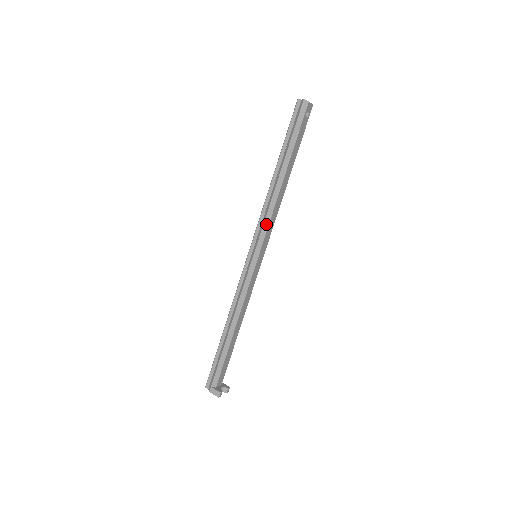
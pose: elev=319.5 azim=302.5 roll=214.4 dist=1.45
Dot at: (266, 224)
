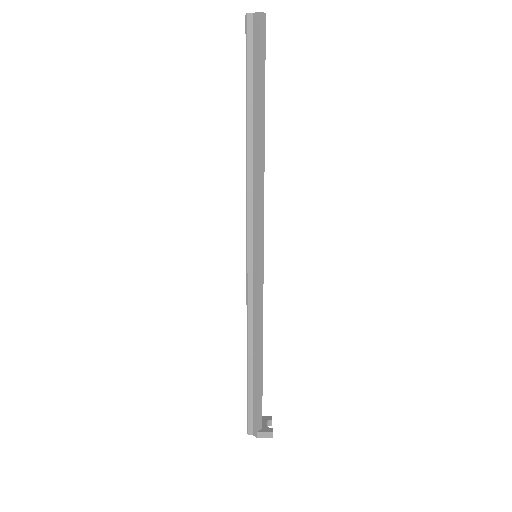
Dot at: (261, 211)
